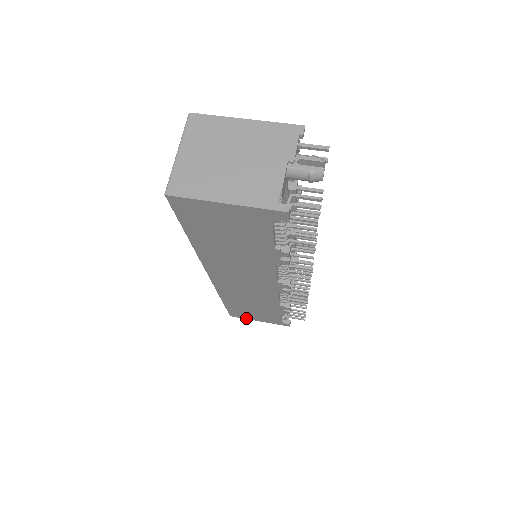
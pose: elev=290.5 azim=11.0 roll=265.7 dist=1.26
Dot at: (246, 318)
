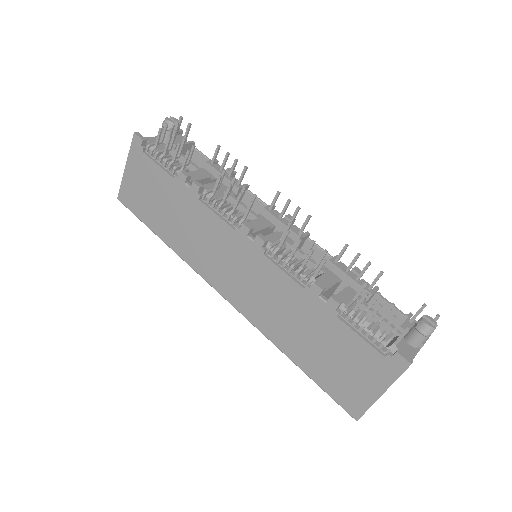
Dot at: (367, 404)
